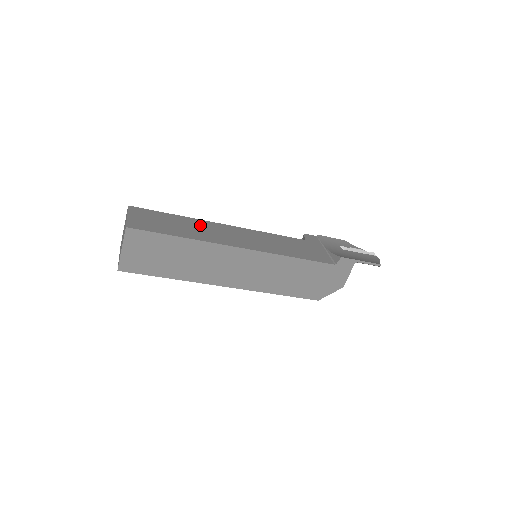
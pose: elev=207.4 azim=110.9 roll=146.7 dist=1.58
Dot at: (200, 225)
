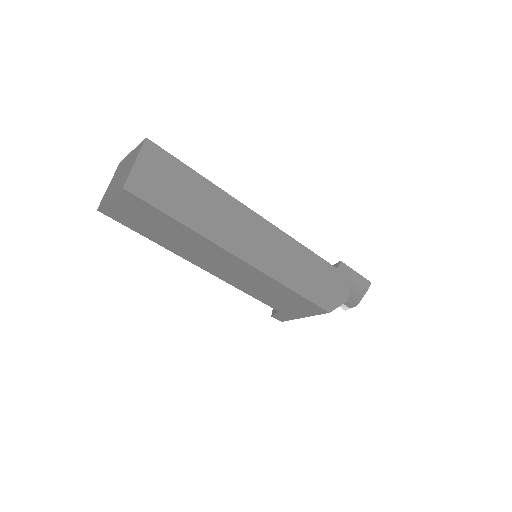
Dot at: occluded
